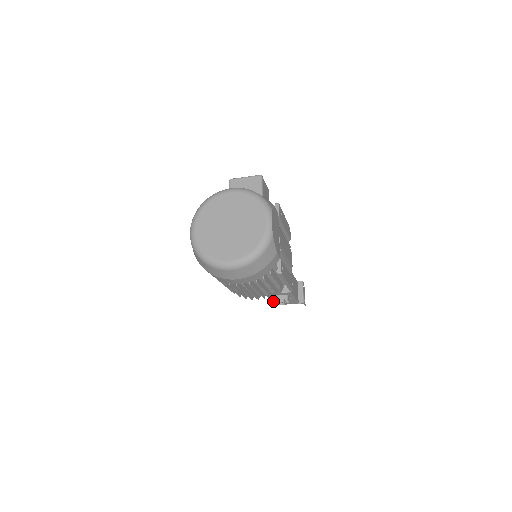
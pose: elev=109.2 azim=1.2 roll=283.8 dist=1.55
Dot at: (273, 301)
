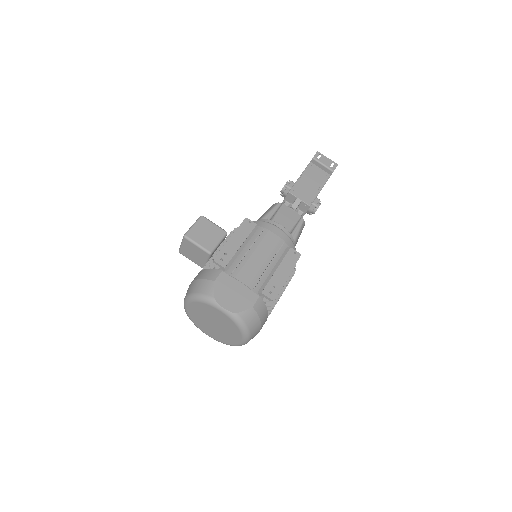
Dot at: occluded
